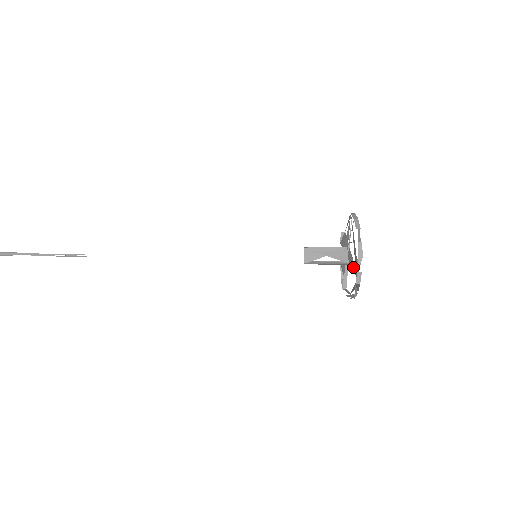
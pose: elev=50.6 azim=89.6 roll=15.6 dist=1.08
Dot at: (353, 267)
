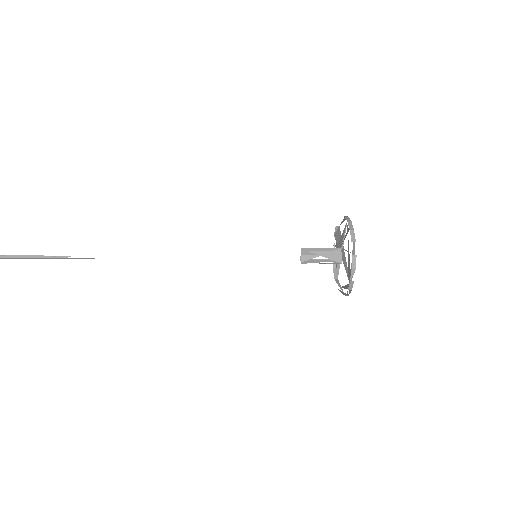
Dot at: (346, 269)
